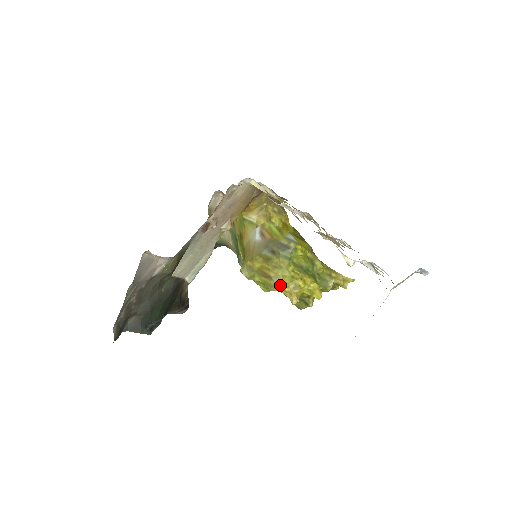
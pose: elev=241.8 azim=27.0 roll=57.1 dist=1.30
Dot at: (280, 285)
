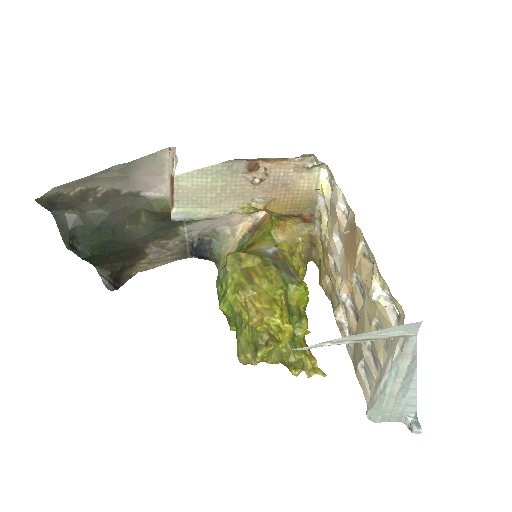
Dot at: (254, 297)
